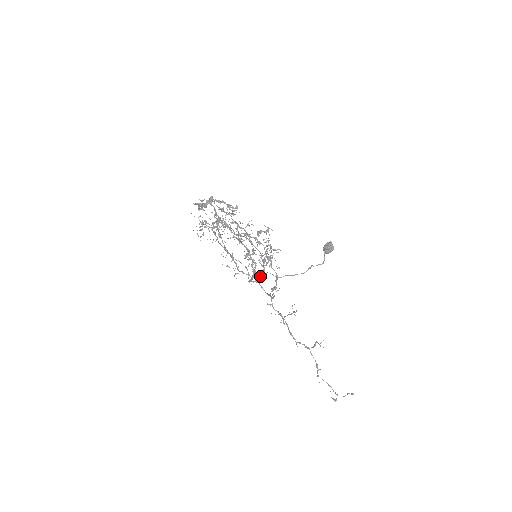
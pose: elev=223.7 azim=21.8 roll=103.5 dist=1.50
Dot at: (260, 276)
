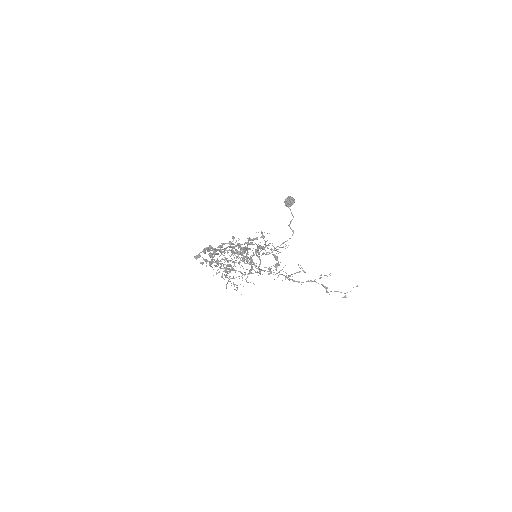
Dot at: occluded
